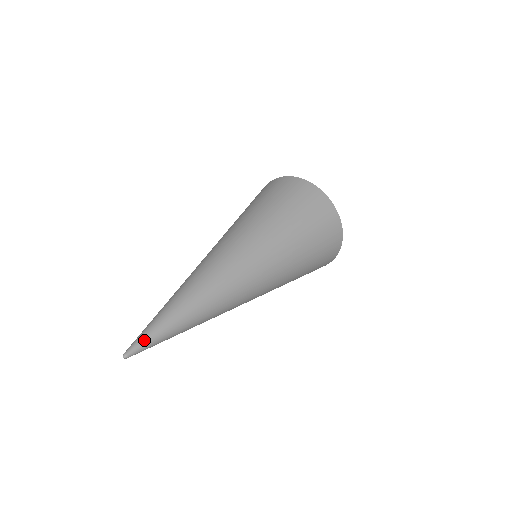
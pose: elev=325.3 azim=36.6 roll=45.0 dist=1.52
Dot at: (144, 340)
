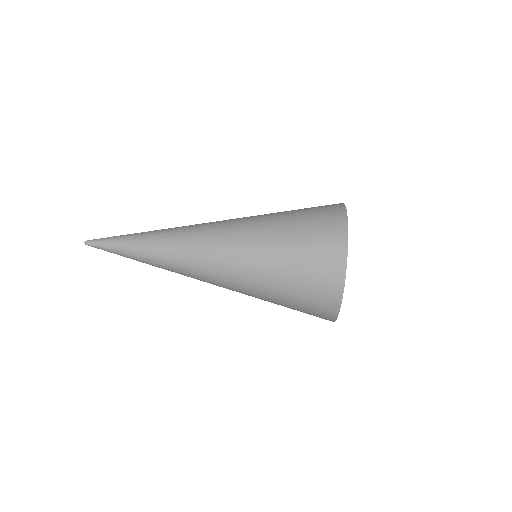
Dot at: (101, 244)
